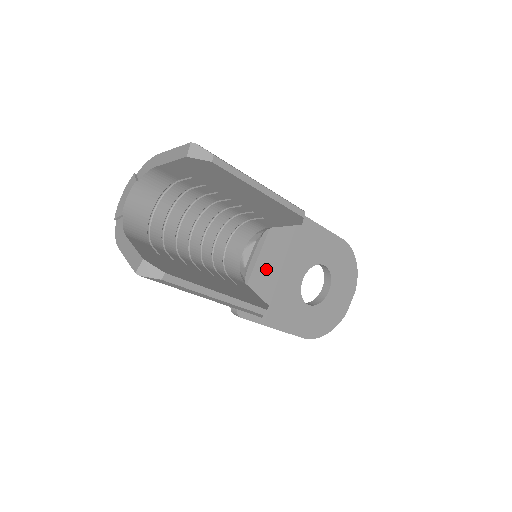
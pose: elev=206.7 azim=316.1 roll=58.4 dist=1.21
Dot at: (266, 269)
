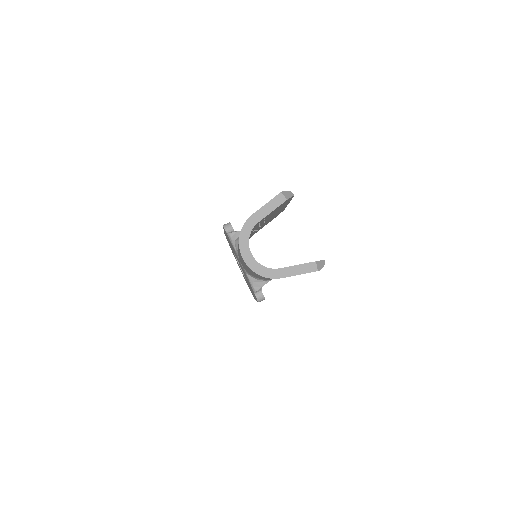
Dot at: occluded
